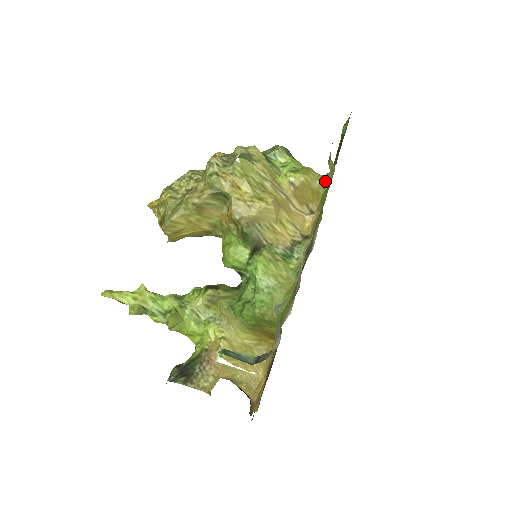
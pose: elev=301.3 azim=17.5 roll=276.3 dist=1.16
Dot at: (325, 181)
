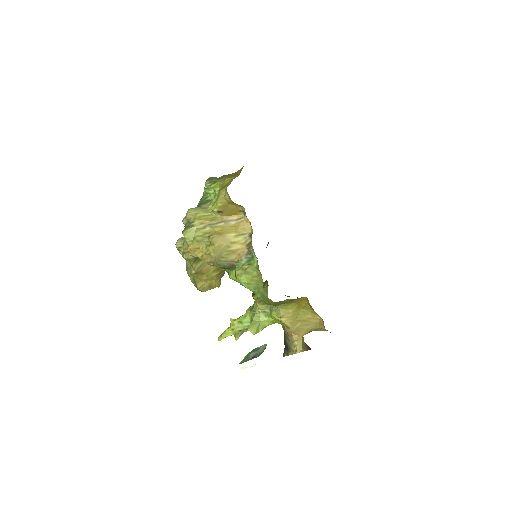
Dot at: (228, 194)
